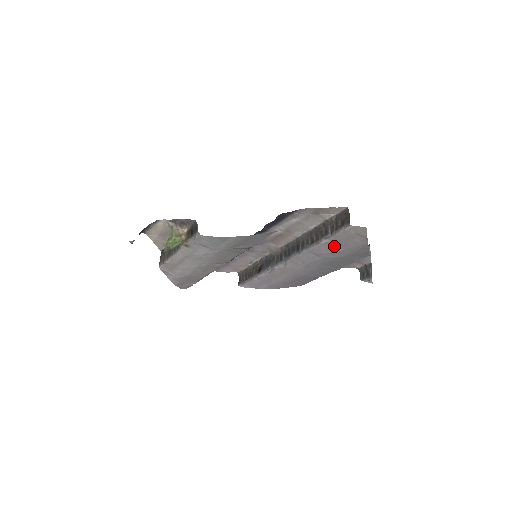
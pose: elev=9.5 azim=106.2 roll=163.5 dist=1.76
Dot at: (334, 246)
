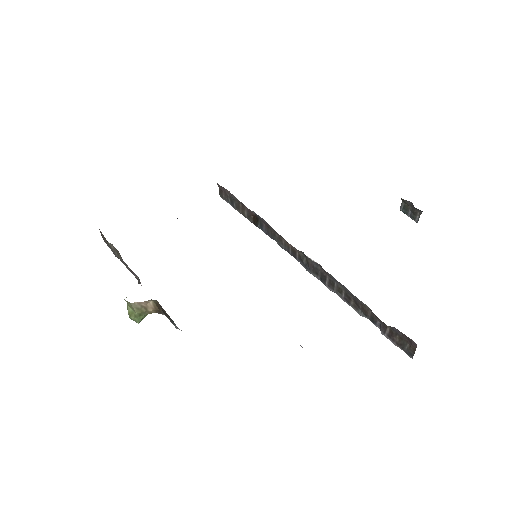
Dot at: occluded
